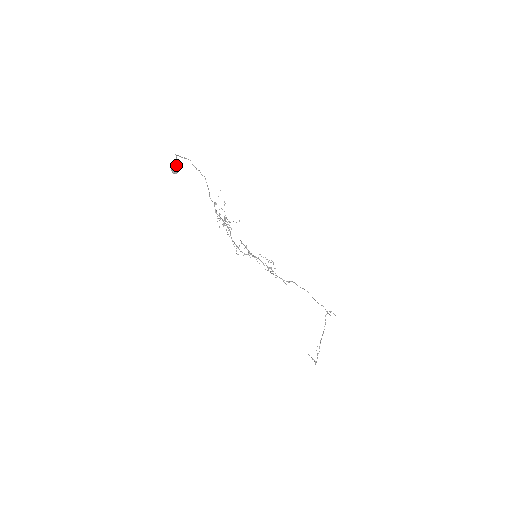
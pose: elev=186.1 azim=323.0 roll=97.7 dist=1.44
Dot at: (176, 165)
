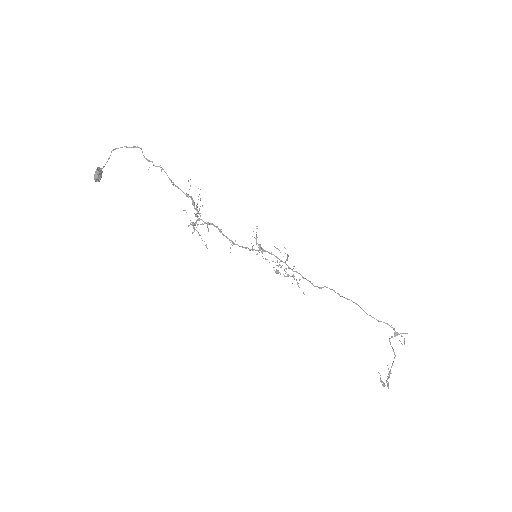
Dot at: (95, 172)
